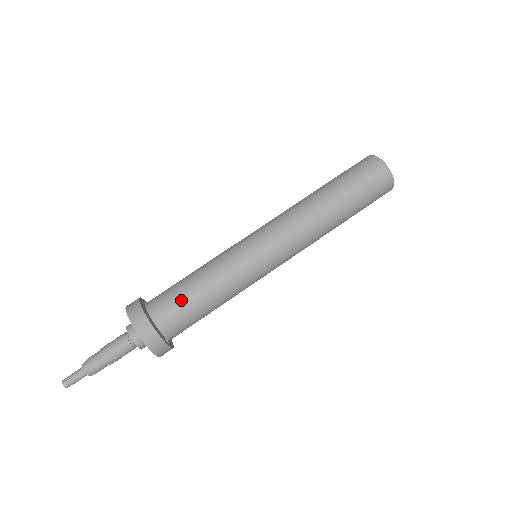
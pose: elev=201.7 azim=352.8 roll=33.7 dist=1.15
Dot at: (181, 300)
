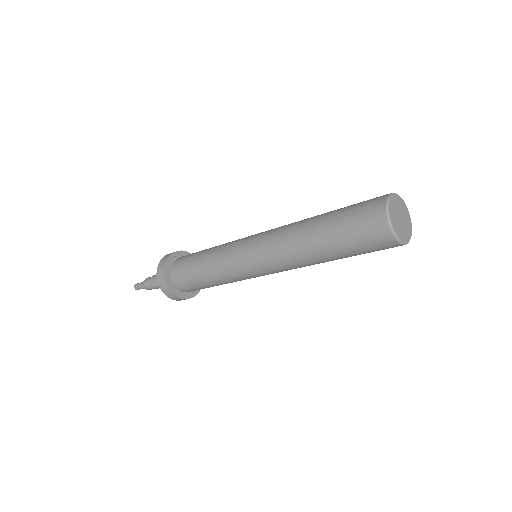
Dot at: (192, 281)
